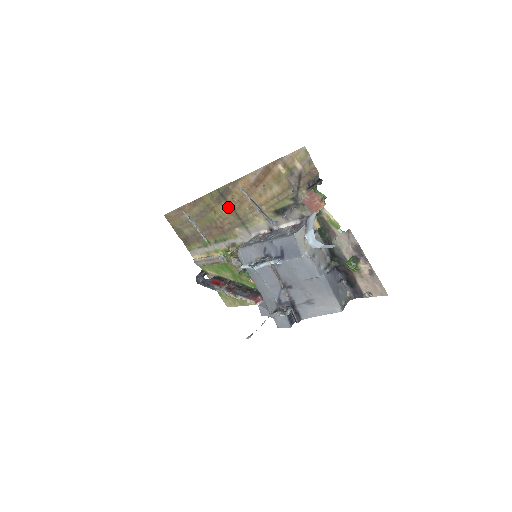
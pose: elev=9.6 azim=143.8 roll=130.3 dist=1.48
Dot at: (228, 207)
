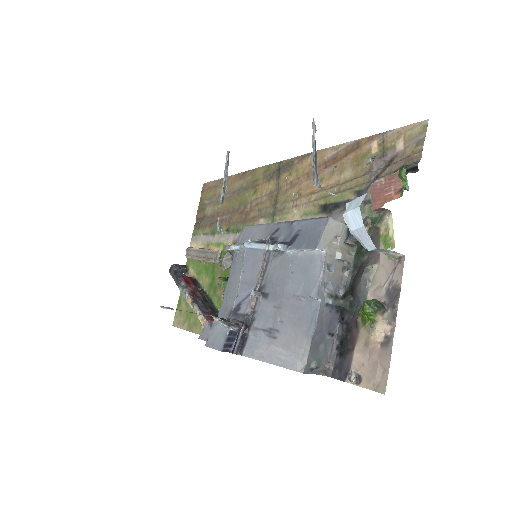
Dot at: (274, 188)
